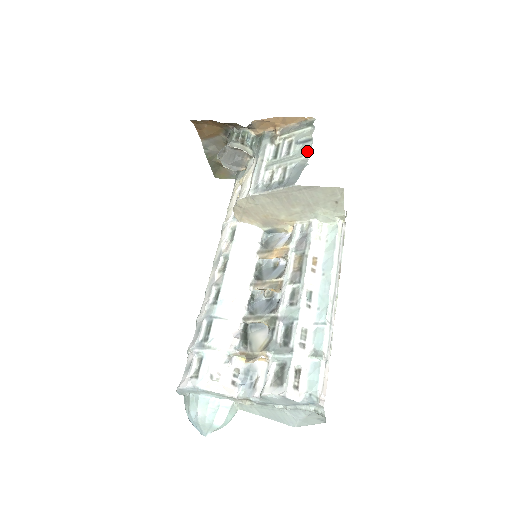
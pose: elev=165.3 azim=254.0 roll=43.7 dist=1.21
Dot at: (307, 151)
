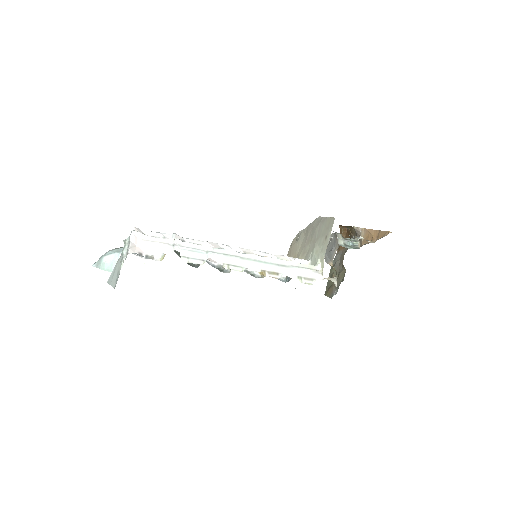
Dot at: occluded
